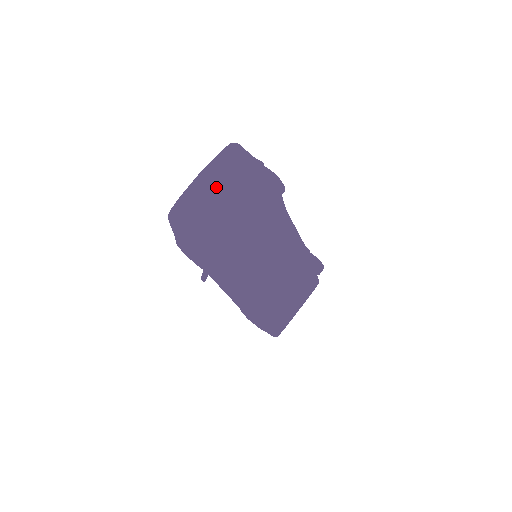
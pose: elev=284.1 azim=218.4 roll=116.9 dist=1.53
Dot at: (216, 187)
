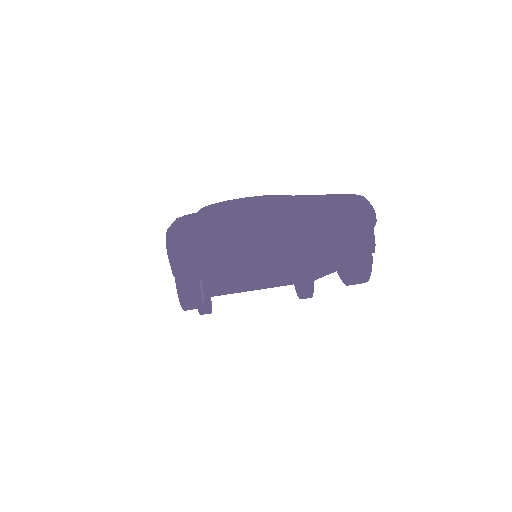
Dot at: (284, 257)
